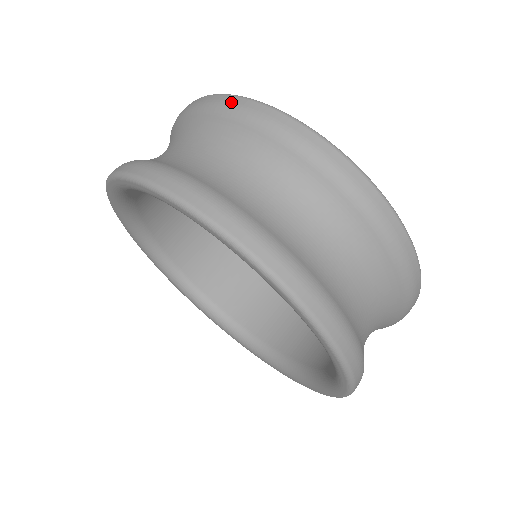
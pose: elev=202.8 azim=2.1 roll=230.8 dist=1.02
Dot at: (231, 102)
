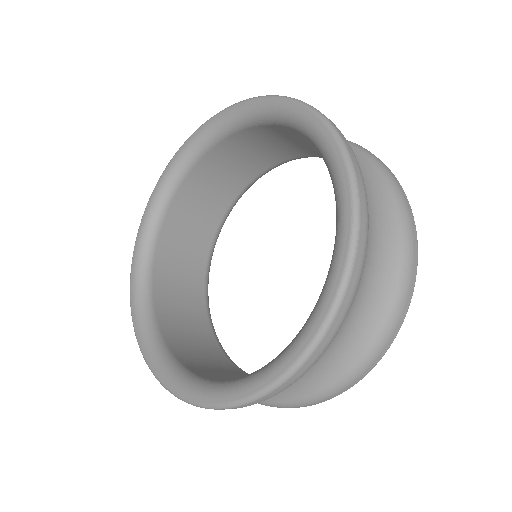
Dot at: occluded
